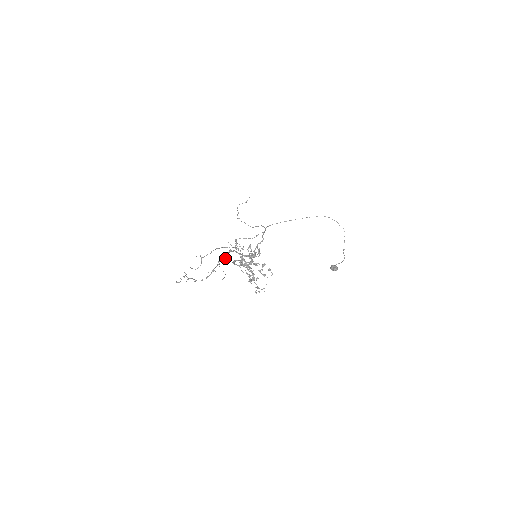
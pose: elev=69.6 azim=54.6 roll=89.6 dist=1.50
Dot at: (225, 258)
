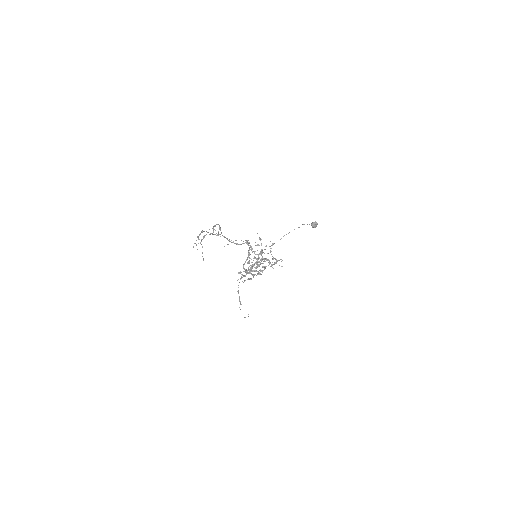
Dot at: (219, 228)
